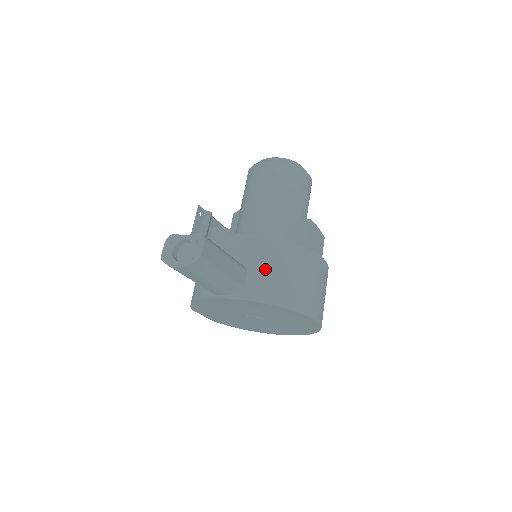
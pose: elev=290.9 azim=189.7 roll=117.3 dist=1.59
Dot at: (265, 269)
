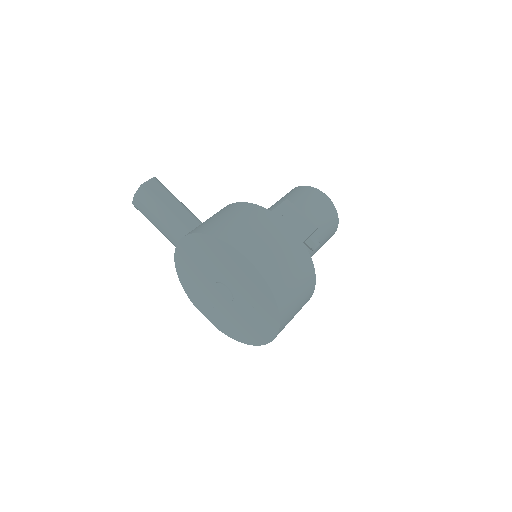
Dot at: (213, 218)
